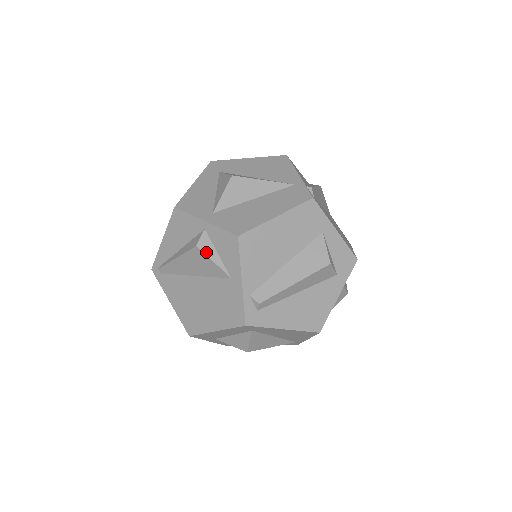
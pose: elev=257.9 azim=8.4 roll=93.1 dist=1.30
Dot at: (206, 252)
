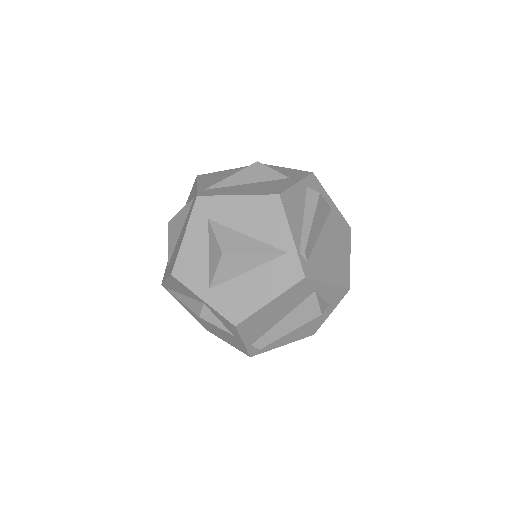
Dot at: (209, 320)
